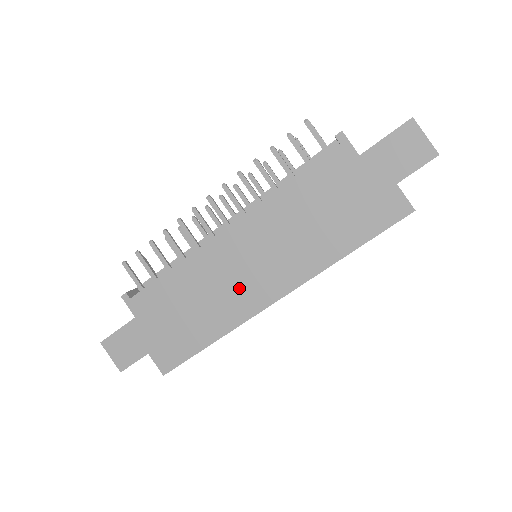
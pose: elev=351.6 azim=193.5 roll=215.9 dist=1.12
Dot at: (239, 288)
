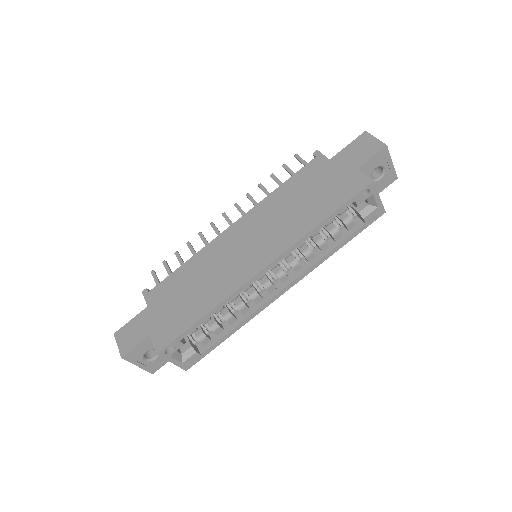
Dot at: (234, 265)
